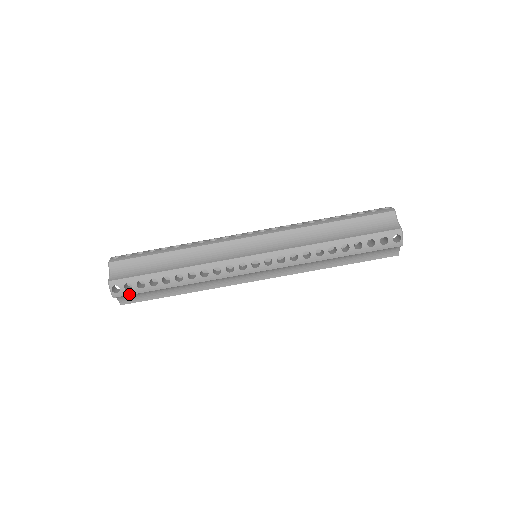
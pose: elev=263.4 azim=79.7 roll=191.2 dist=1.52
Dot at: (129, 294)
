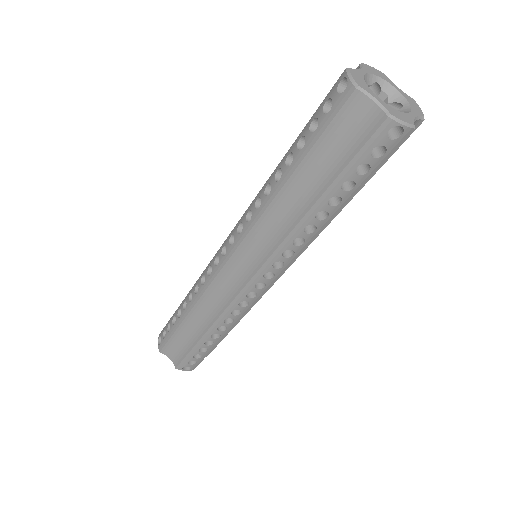
Dot at: (199, 363)
